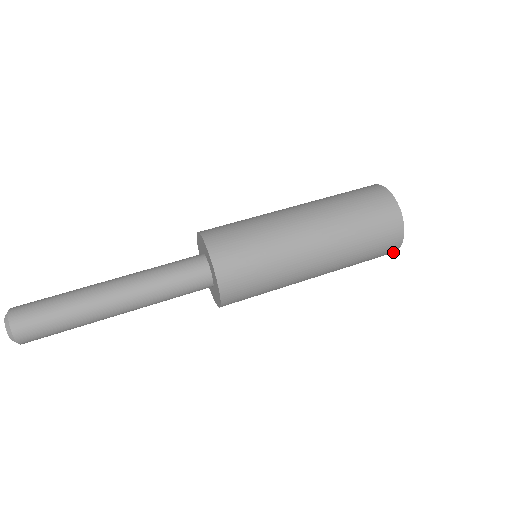
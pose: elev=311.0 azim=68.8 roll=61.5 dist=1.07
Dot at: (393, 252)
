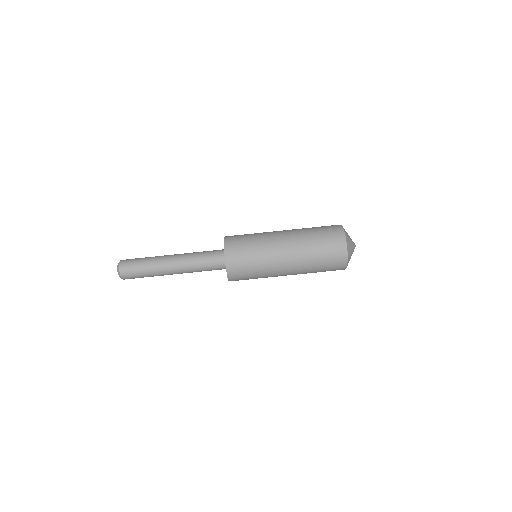
Dot at: (343, 269)
